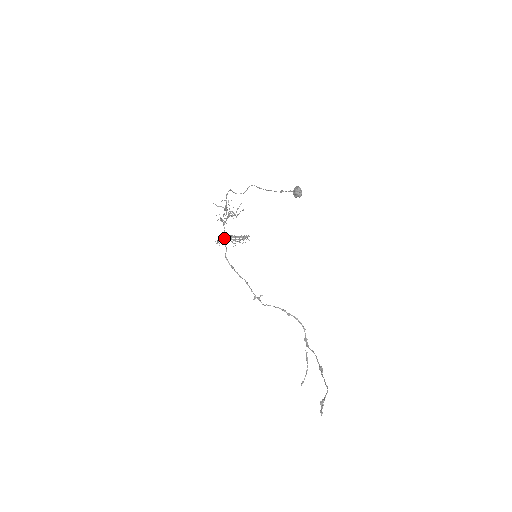
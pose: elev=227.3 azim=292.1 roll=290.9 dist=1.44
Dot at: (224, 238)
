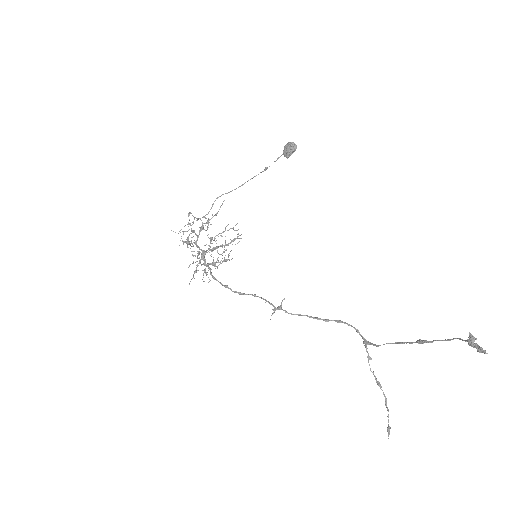
Dot at: (202, 255)
